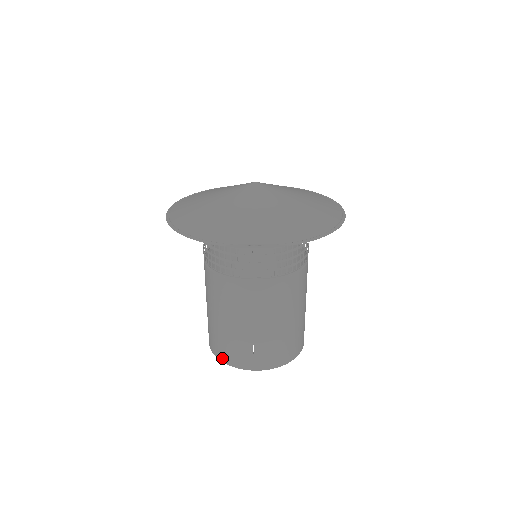
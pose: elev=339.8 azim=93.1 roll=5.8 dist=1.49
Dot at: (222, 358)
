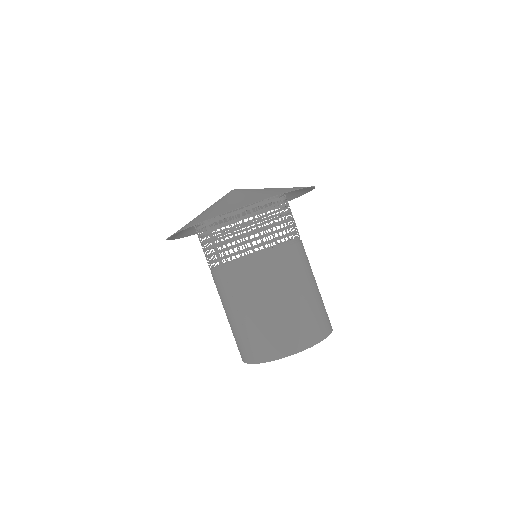
Dot at: occluded
